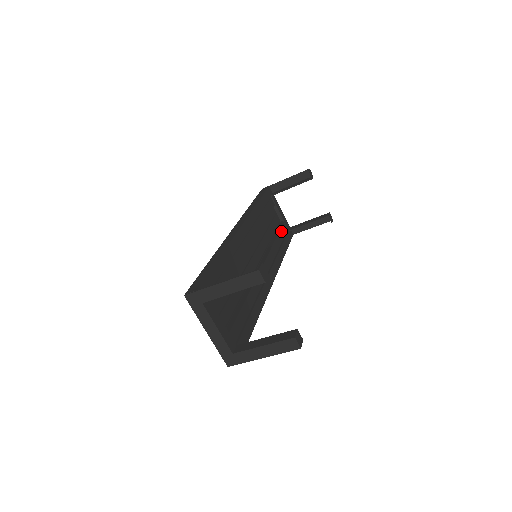
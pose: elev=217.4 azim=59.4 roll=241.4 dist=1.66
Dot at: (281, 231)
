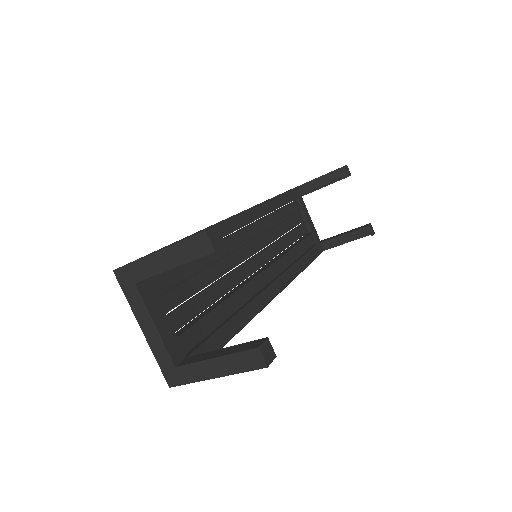
Dot at: (305, 241)
